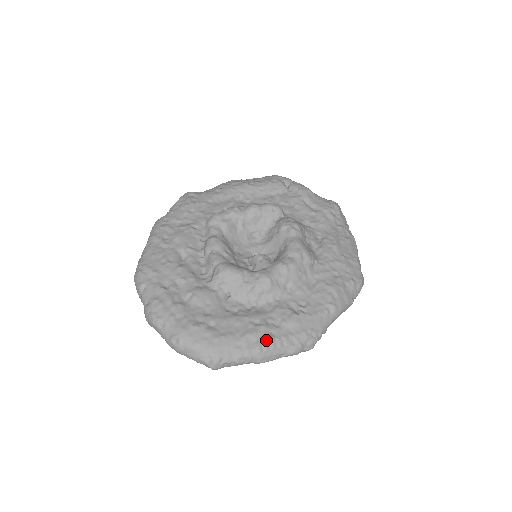
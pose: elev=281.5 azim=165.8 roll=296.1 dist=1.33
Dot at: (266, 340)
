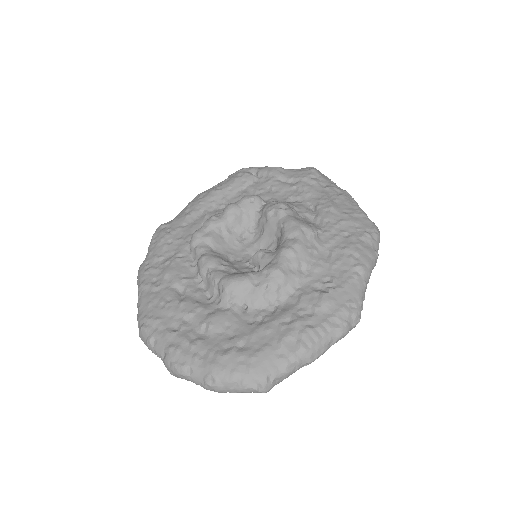
Dot at: (306, 334)
